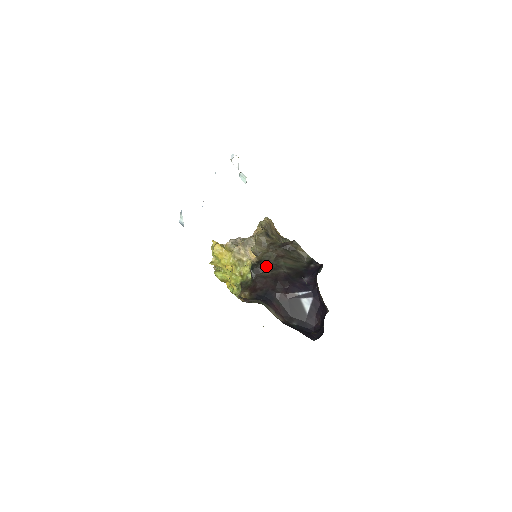
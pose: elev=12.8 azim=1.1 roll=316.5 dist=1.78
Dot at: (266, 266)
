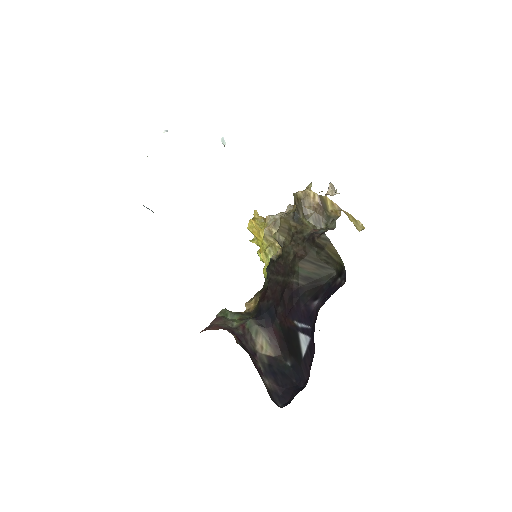
Dot at: (282, 266)
